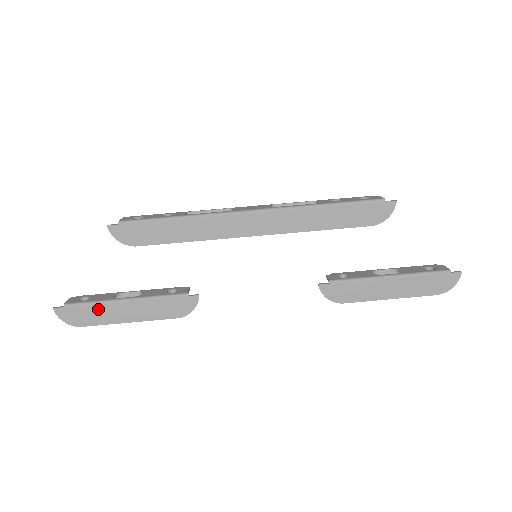
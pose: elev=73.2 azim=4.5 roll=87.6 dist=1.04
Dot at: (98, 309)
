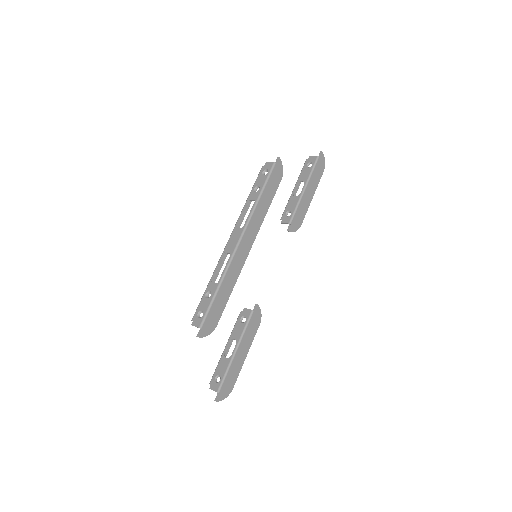
Dot at: (231, 372)
